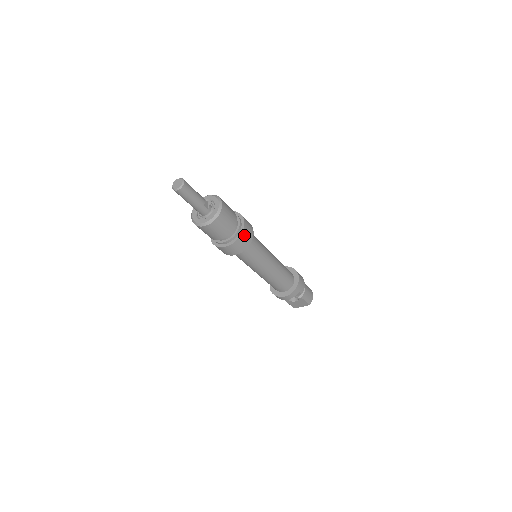
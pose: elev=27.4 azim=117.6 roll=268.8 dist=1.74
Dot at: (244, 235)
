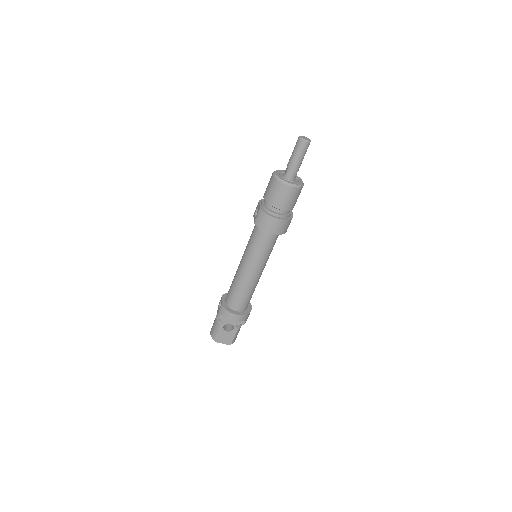
Dot at: (290, 222)
